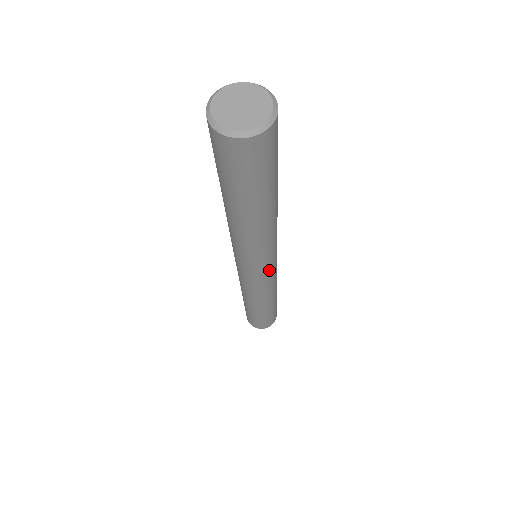
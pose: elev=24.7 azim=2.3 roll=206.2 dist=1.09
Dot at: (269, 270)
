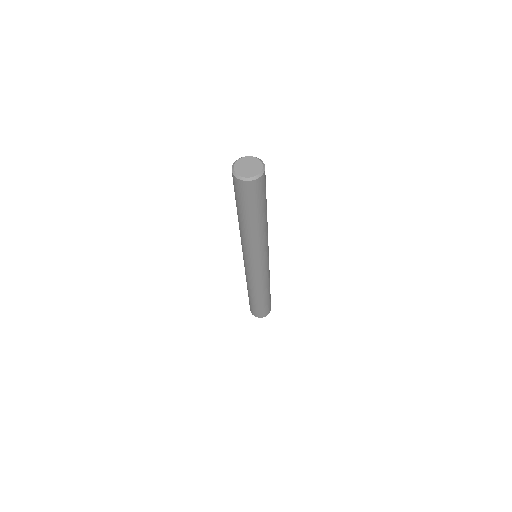
Dot at: (260, 266)
